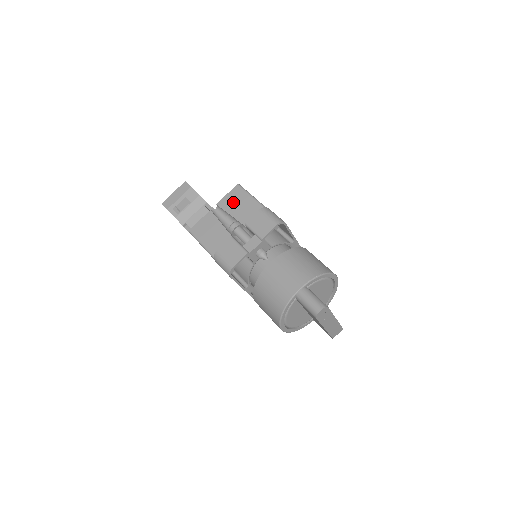
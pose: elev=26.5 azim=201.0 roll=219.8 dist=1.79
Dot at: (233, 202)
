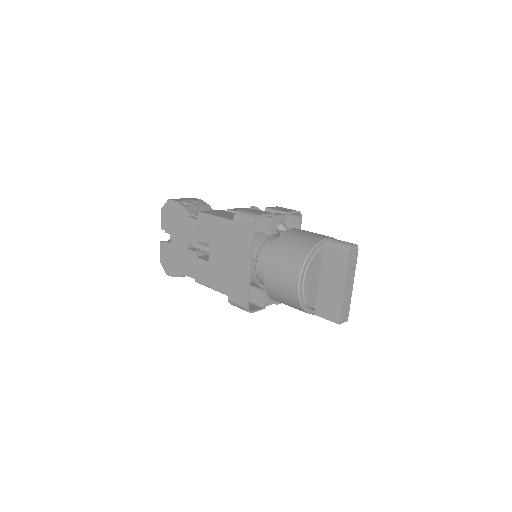
Dot at: occluded
